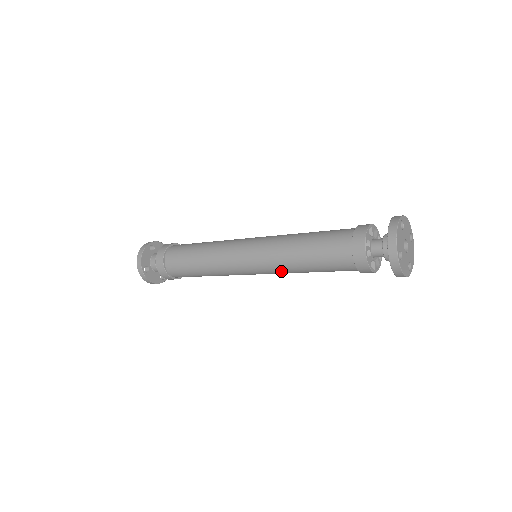
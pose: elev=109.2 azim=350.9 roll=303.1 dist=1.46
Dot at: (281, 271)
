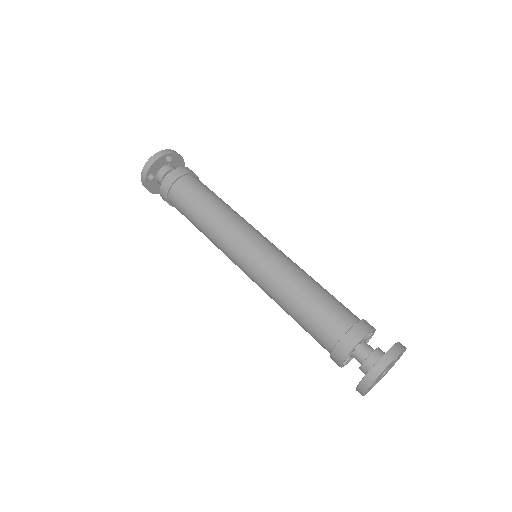
Dot at: (267, 293)
